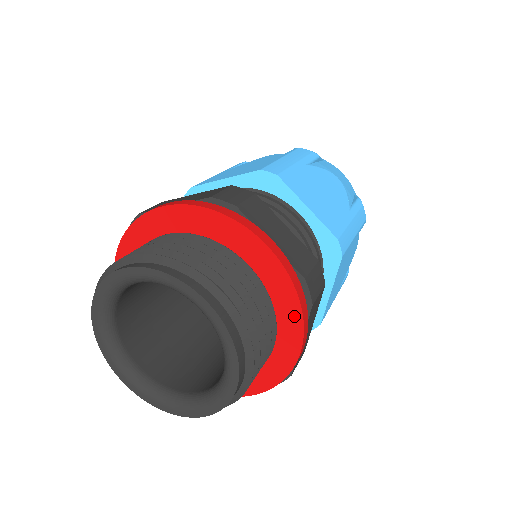
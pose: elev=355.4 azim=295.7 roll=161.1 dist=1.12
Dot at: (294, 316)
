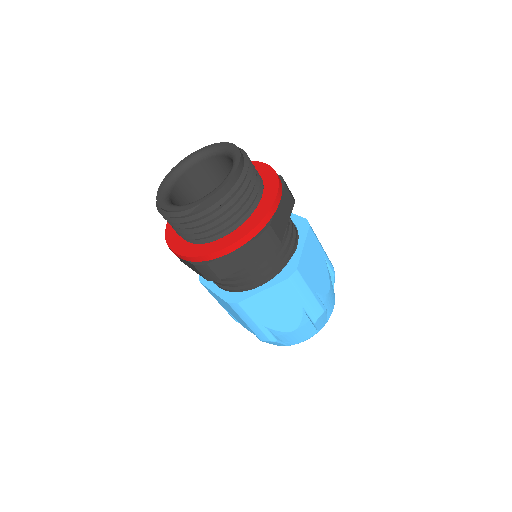
Dot at: (274, 182)
